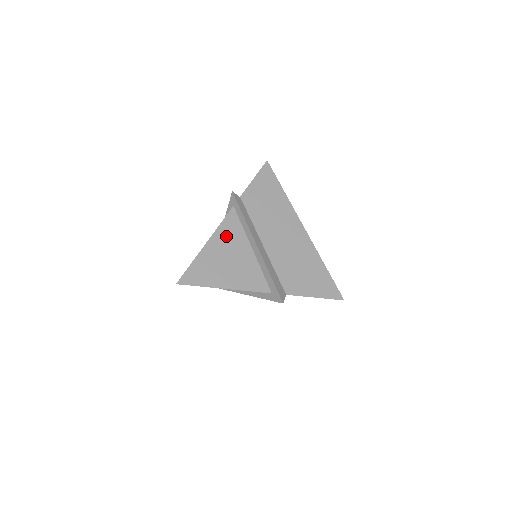
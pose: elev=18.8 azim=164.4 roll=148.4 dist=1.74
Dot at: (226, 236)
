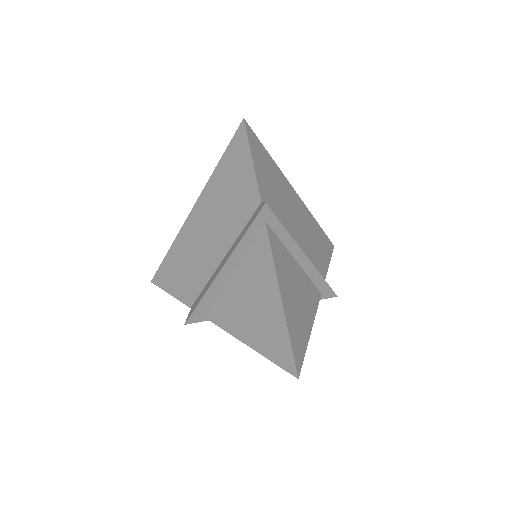
Dot at: (283, 270)
